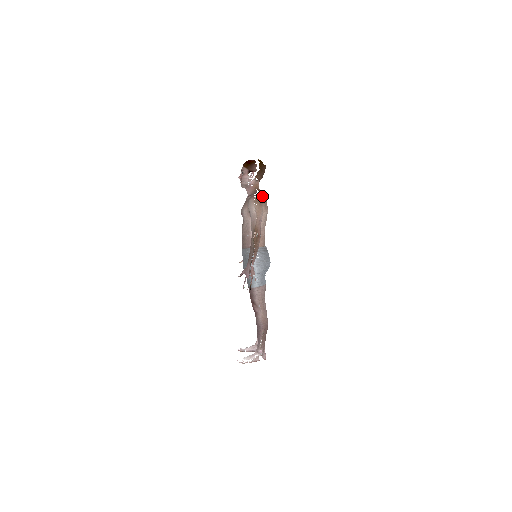
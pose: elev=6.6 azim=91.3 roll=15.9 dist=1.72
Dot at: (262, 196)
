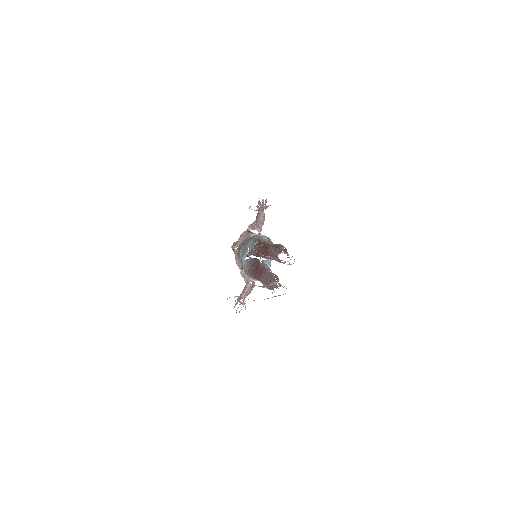
Dot at: occluded
